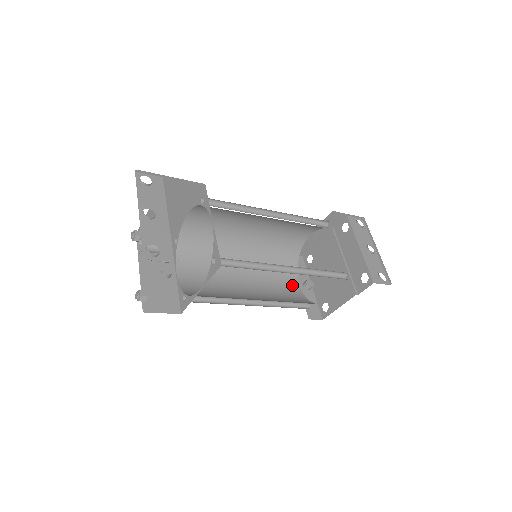
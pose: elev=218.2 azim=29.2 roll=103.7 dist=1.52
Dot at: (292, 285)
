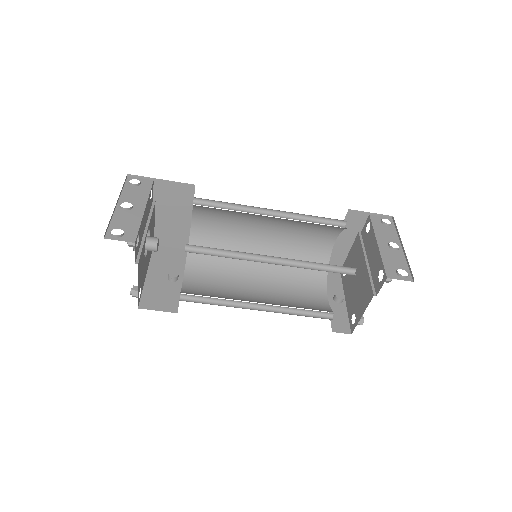
Dot at: (318, 297)
